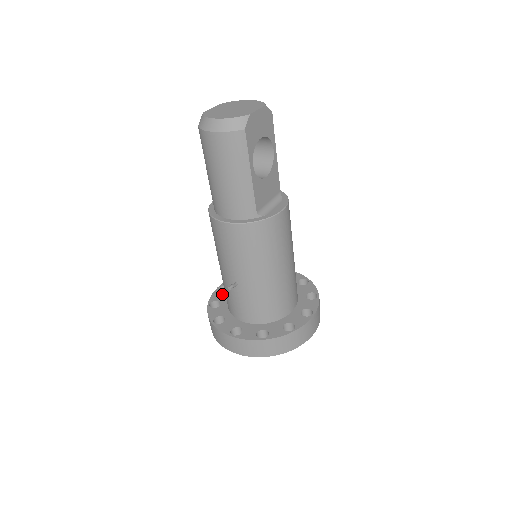
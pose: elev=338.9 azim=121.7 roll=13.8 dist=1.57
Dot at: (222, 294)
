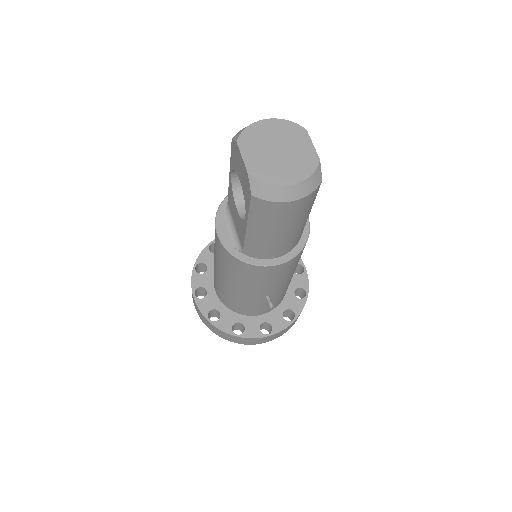
Dot at: (207, 299)
